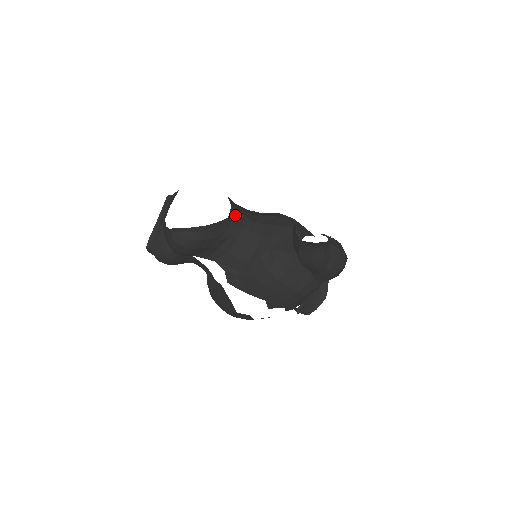
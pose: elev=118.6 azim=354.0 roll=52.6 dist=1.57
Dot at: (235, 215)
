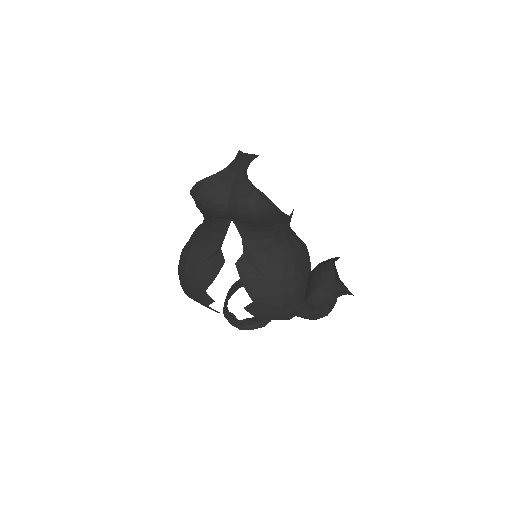
Dot at: (290, 217)
